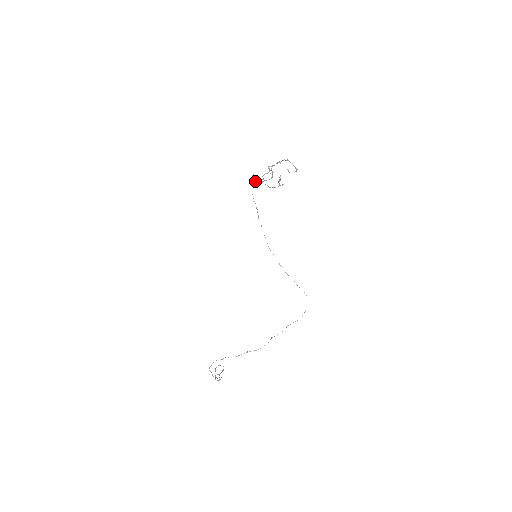
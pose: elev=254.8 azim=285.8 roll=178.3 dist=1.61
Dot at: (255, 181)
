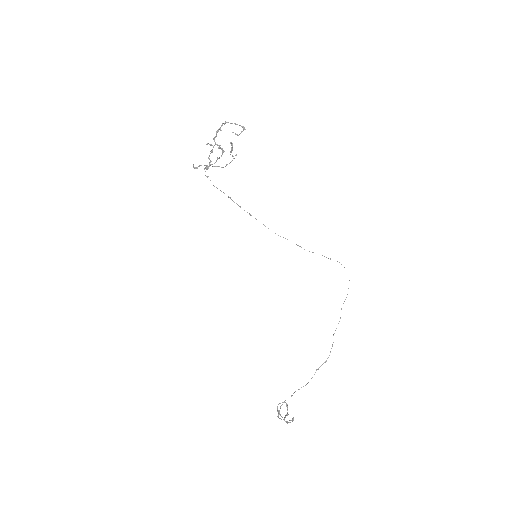
Dot at: occluded
